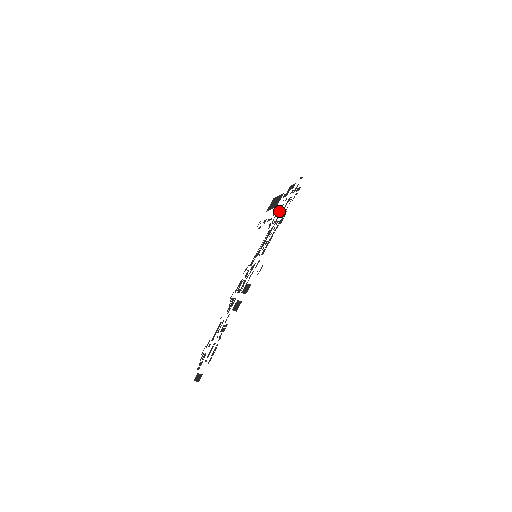
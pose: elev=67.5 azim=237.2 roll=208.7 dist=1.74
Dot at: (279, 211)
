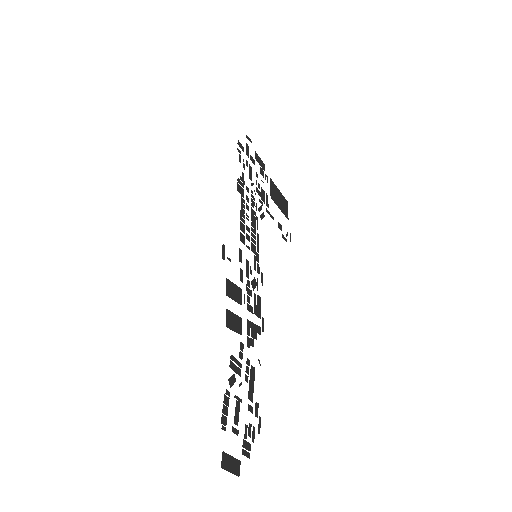
Dot at: (257, 192)
